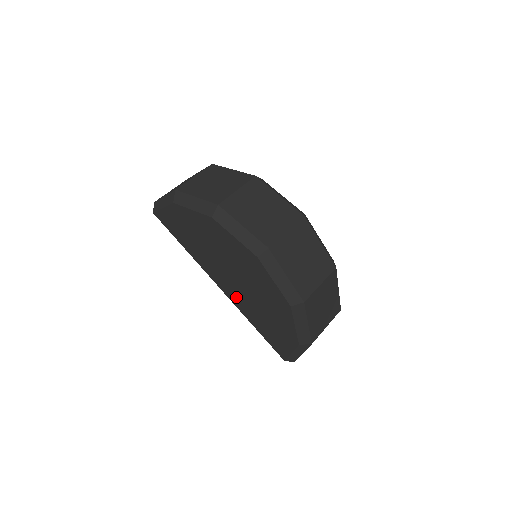
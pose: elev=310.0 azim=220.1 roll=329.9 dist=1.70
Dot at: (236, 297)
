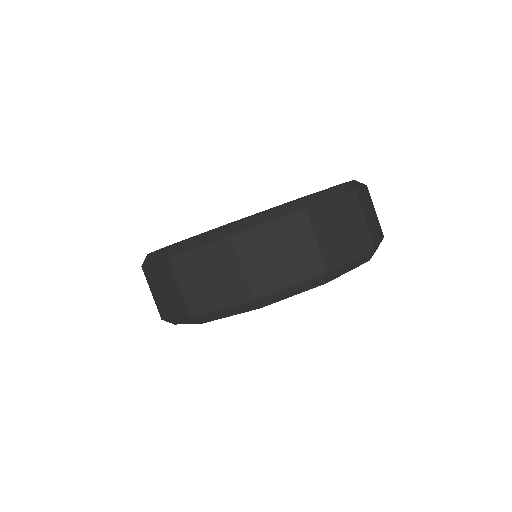
Dot at: occluded
